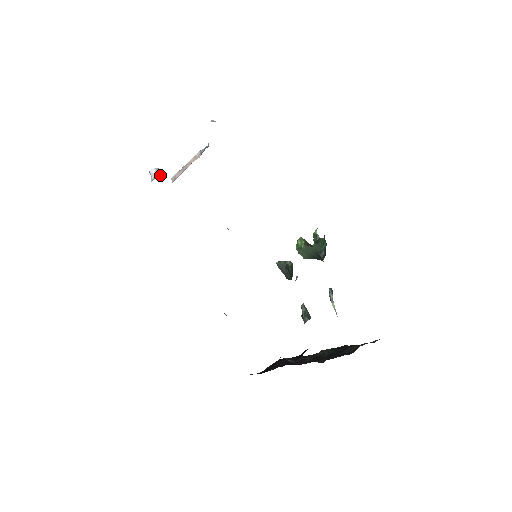
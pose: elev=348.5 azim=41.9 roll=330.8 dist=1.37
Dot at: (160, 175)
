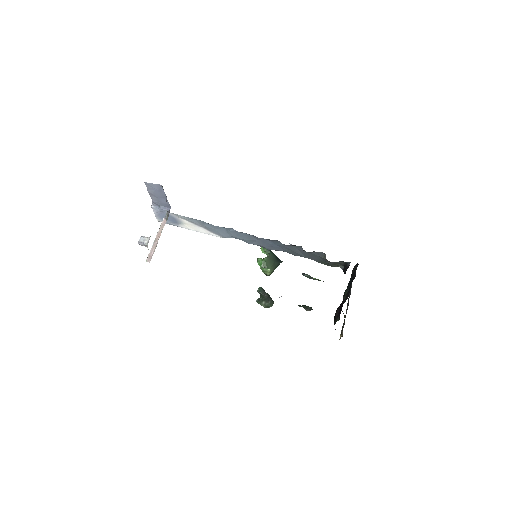
Dot at: occluded
